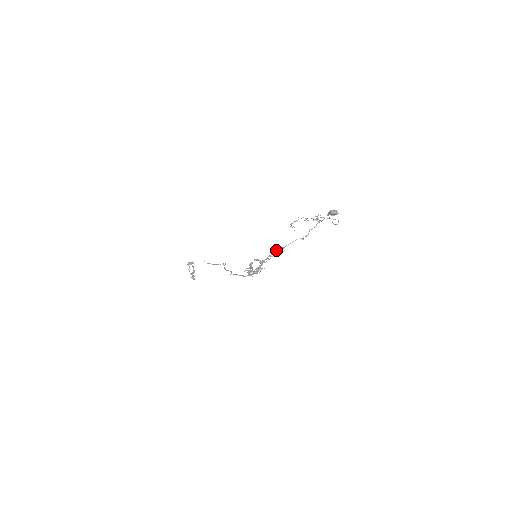
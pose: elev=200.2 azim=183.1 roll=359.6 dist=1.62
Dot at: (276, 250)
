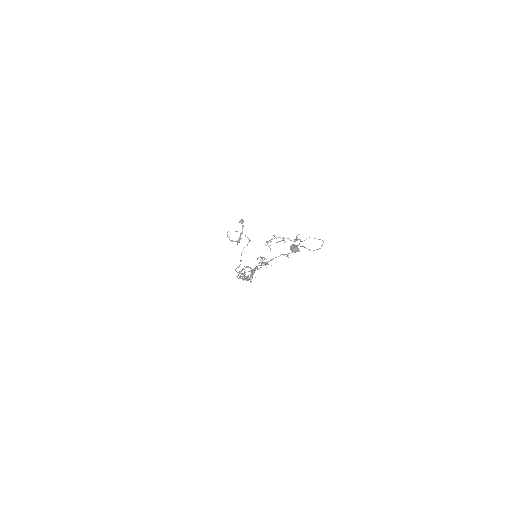
Dot at: occluded
